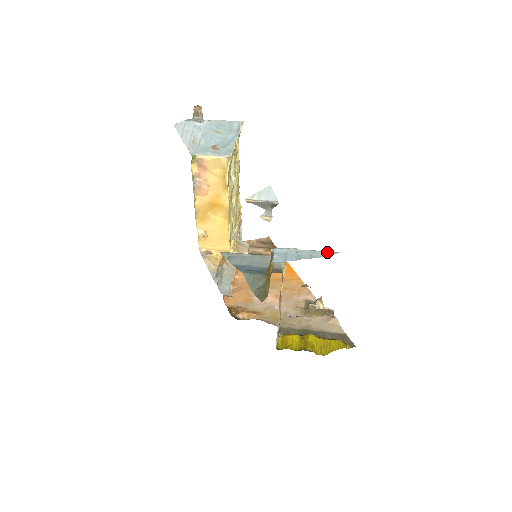
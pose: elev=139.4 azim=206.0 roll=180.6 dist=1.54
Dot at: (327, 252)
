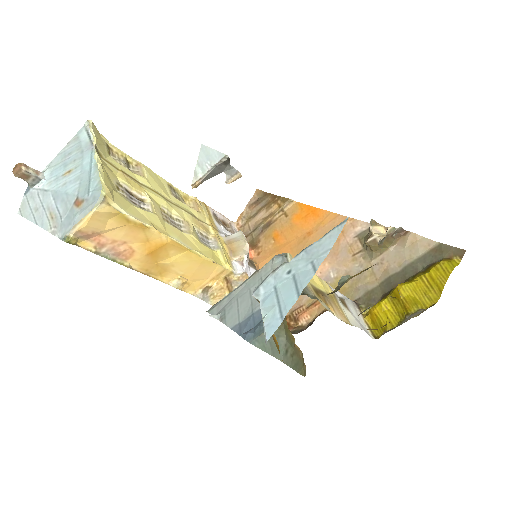
Dot at: (330, 233)
